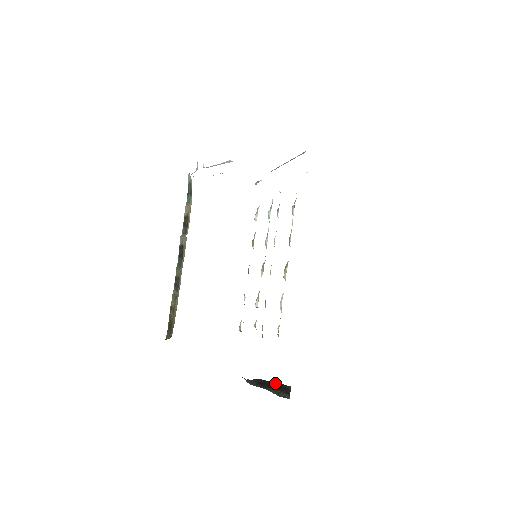
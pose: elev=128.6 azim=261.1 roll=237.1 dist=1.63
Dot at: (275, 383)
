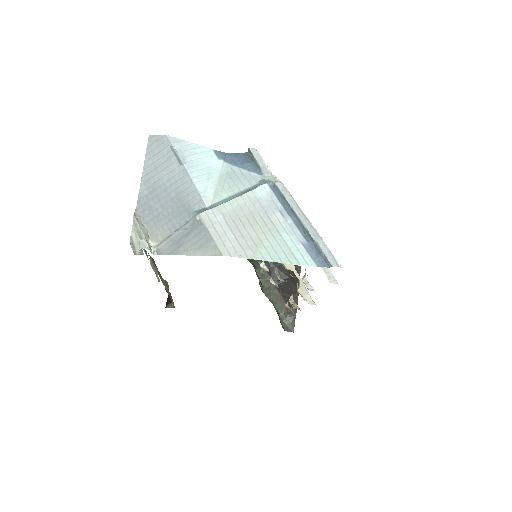
Dot at: occluded
